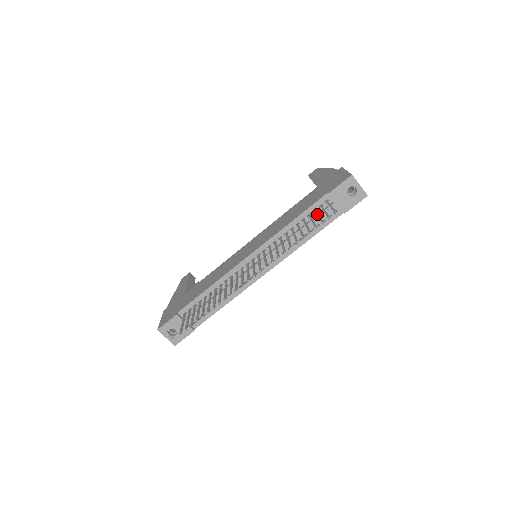
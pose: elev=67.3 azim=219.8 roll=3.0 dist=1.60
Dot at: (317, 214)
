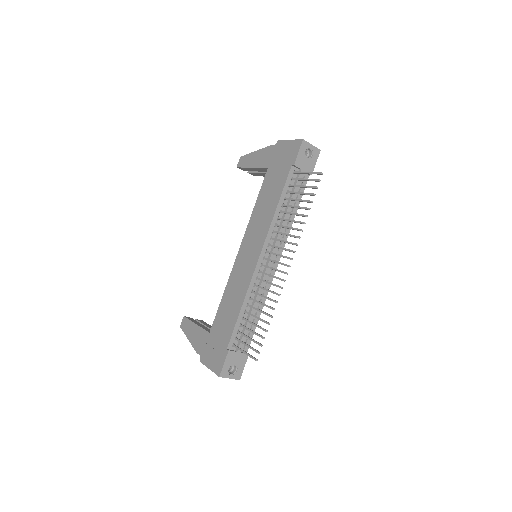
Dot at: (299, 186)
